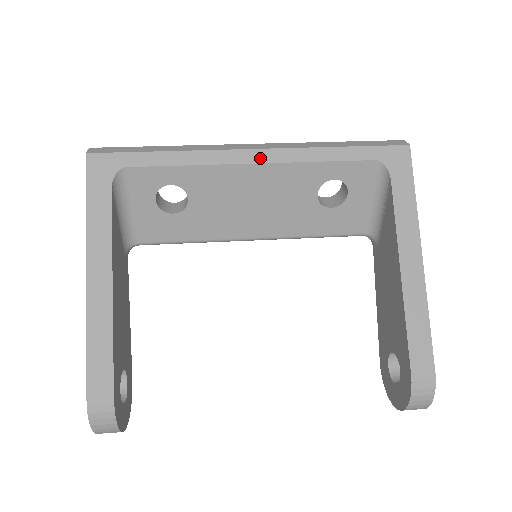
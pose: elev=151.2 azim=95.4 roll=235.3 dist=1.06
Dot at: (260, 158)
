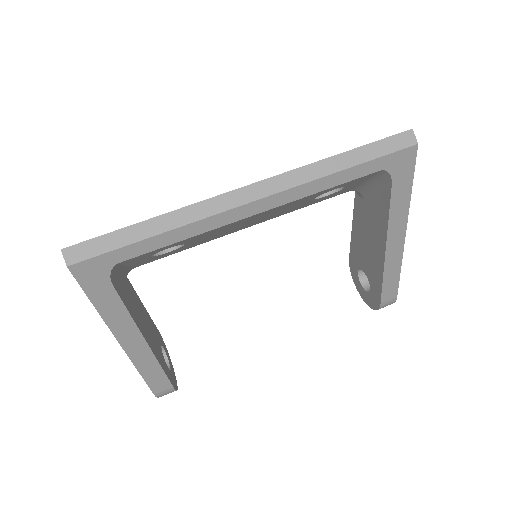
Dot at: (261, 208)
